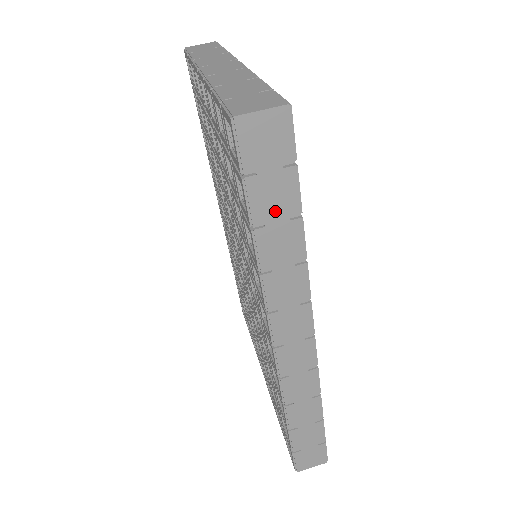
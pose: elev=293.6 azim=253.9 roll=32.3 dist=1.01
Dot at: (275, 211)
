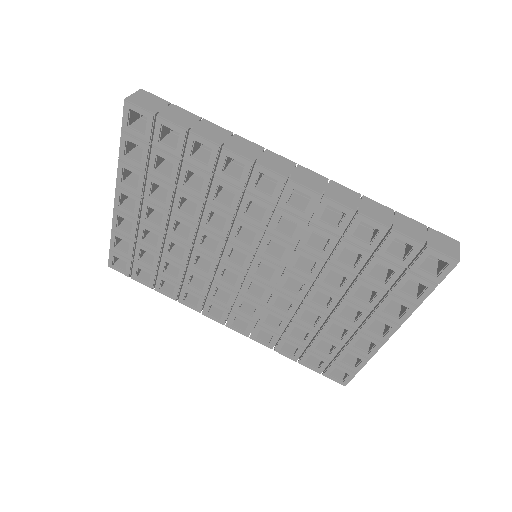
Dot at: (188, 121)
